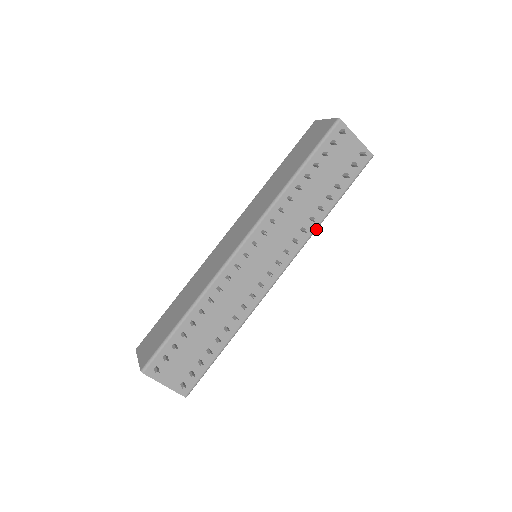
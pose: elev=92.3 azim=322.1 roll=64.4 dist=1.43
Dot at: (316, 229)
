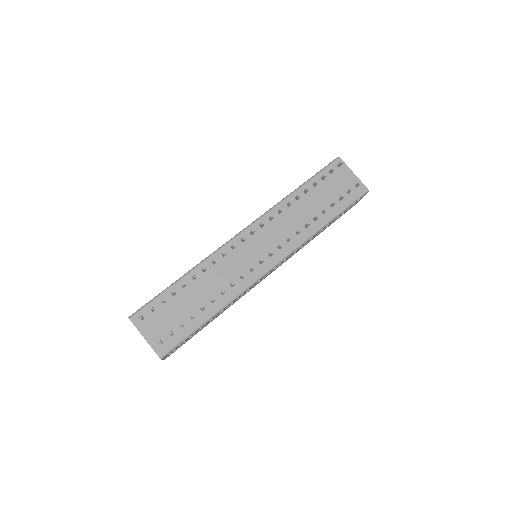
Dot at: (310, 237)
